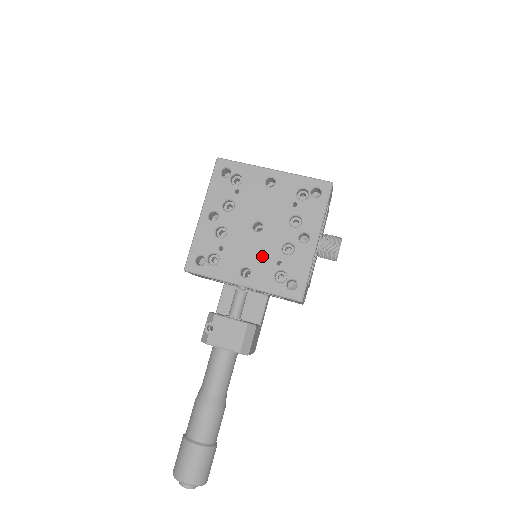
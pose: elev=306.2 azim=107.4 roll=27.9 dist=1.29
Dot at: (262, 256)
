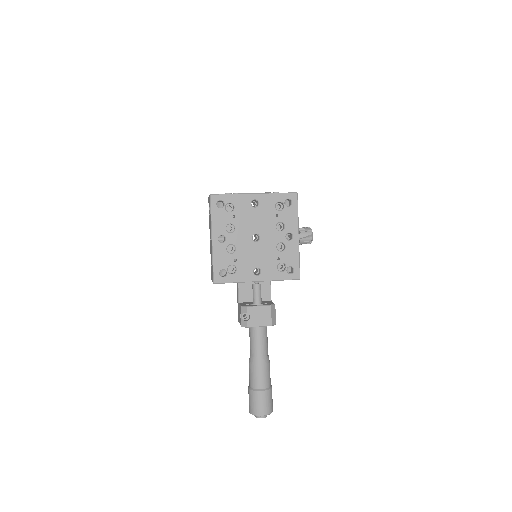
Dot at: (265, 257)
